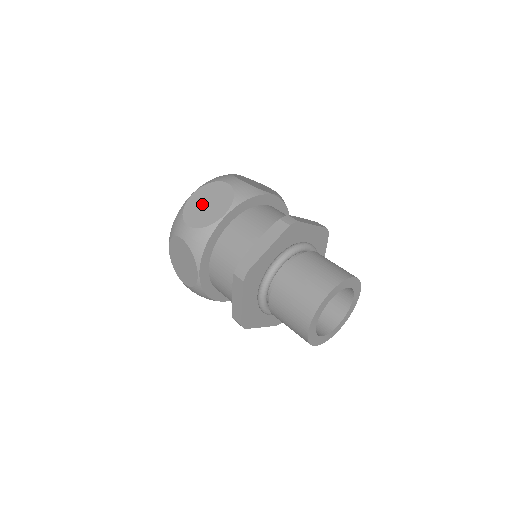
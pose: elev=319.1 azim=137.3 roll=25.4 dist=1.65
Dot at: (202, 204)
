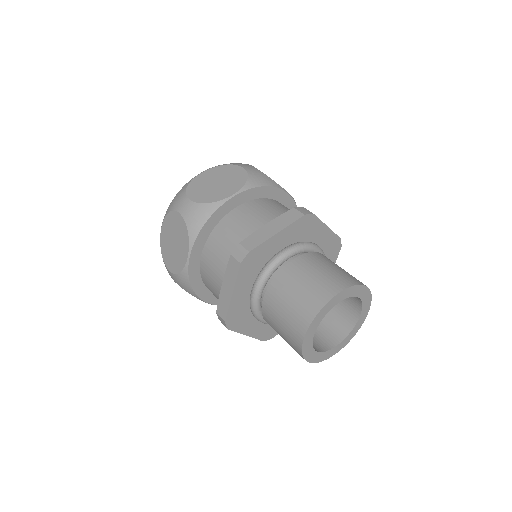
Dot at: (170, 243)
